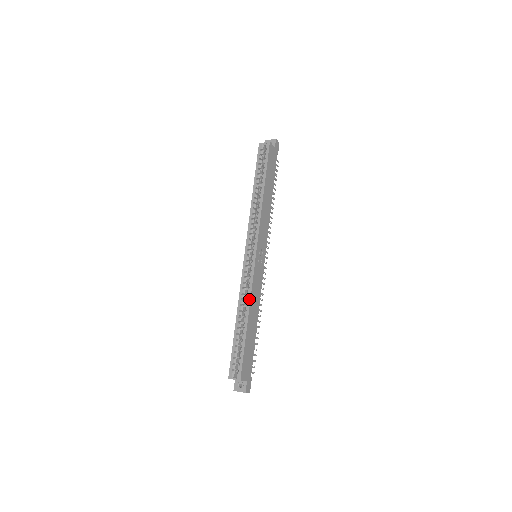
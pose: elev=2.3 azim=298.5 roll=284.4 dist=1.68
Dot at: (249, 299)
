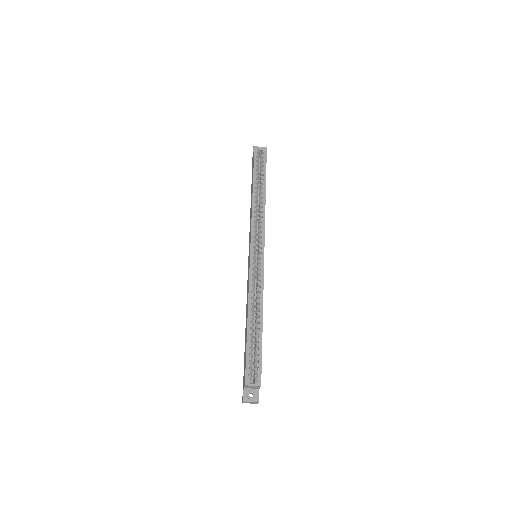
Dot at: (262, 298)
